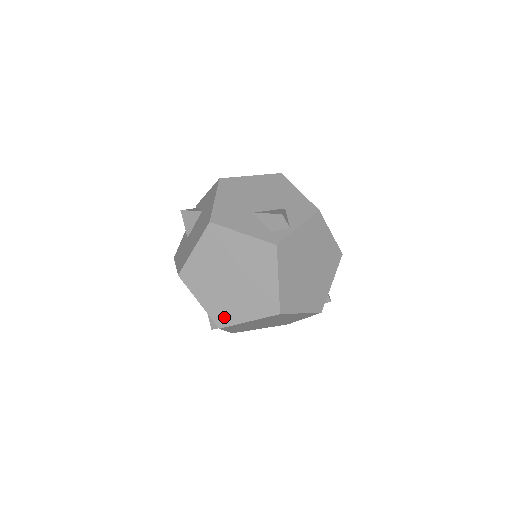
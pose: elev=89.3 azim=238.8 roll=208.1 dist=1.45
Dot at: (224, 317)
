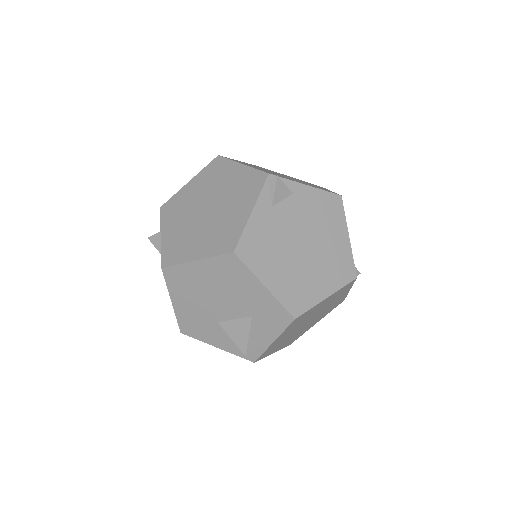
Dot at: occluded
